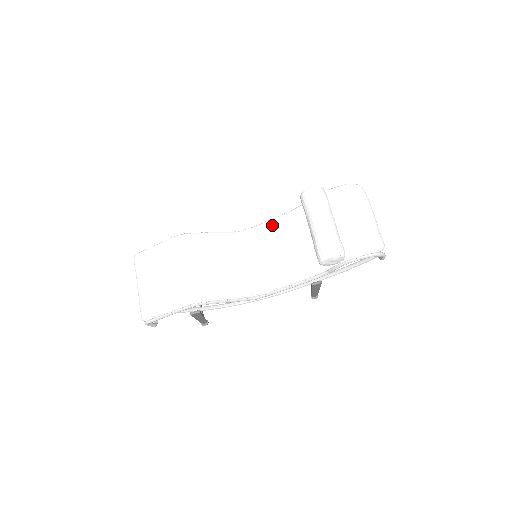
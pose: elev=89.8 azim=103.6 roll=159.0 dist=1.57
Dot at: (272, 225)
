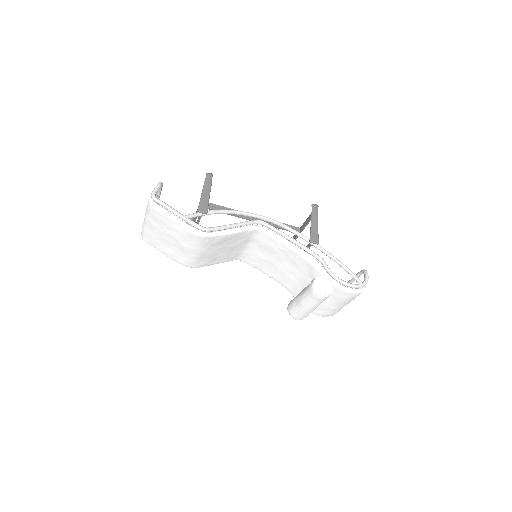
Dot at: (285, 248)
